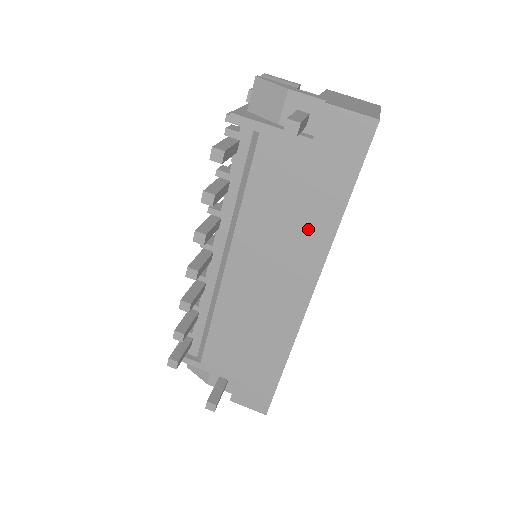
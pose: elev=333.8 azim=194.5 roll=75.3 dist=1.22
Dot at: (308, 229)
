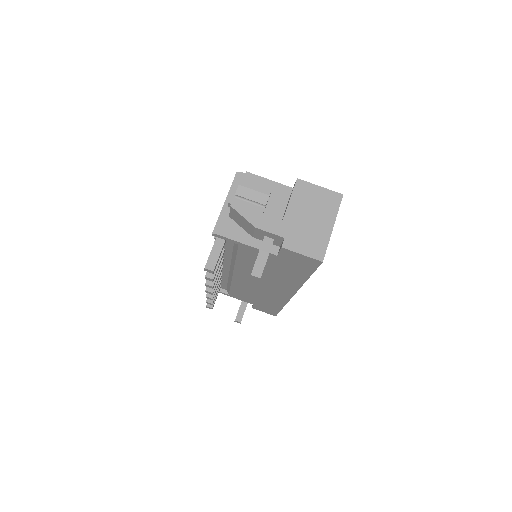
Dot at: (284, 279)
